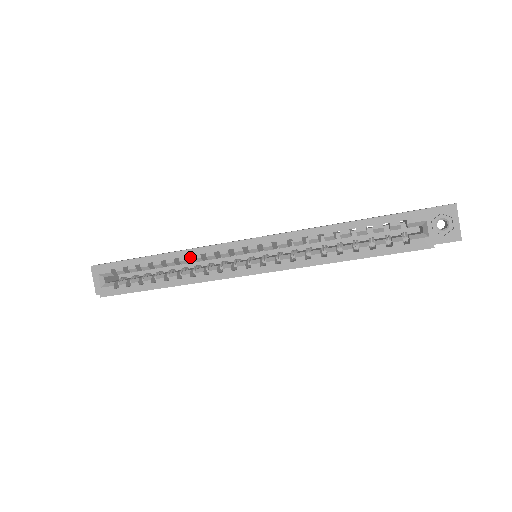
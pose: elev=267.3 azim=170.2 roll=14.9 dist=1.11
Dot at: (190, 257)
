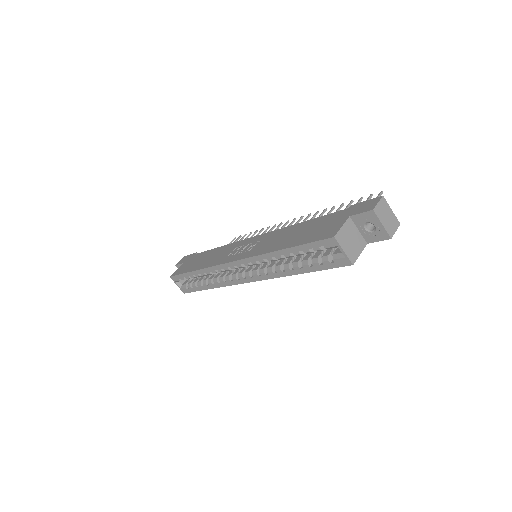
Dot at: occluded
